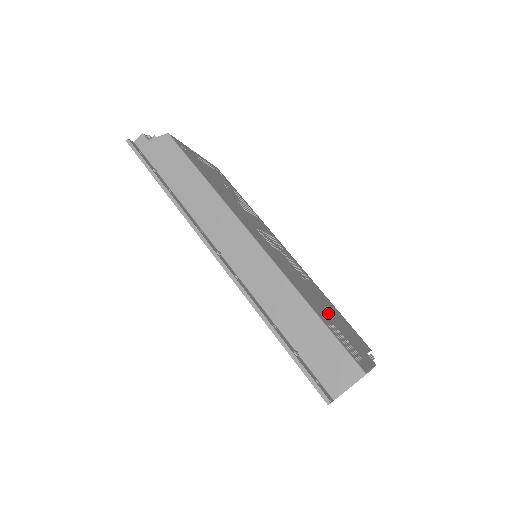
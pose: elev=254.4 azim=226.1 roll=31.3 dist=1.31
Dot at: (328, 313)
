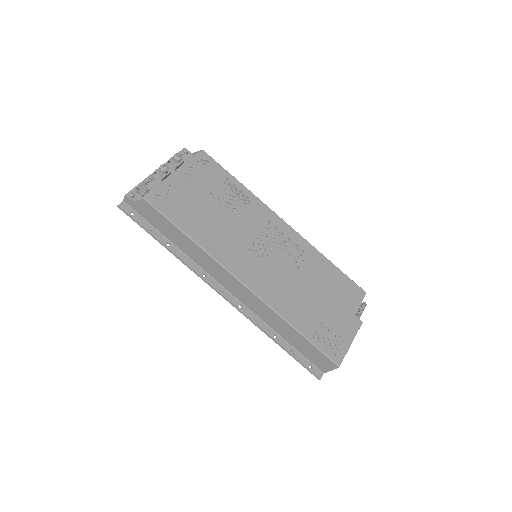
Dot at: (317, 303)
